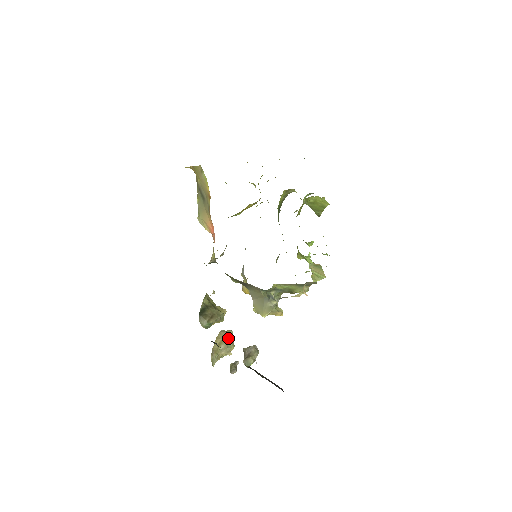
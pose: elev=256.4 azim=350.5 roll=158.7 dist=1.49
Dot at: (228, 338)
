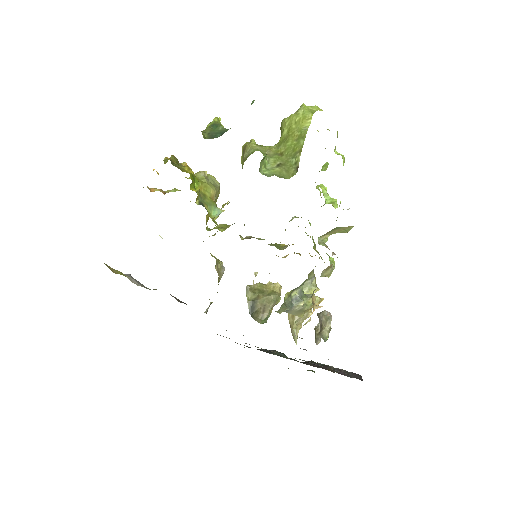
Dot at: occluded
